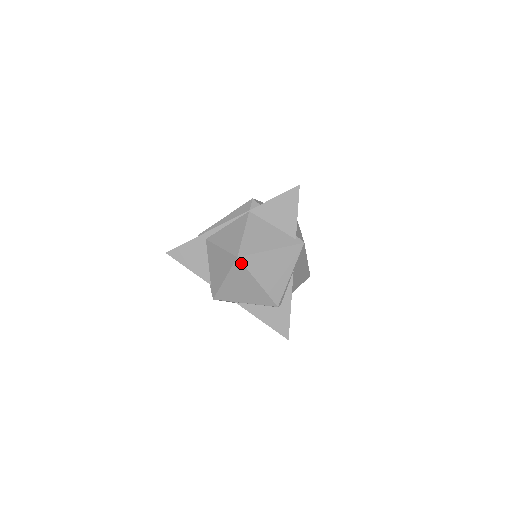
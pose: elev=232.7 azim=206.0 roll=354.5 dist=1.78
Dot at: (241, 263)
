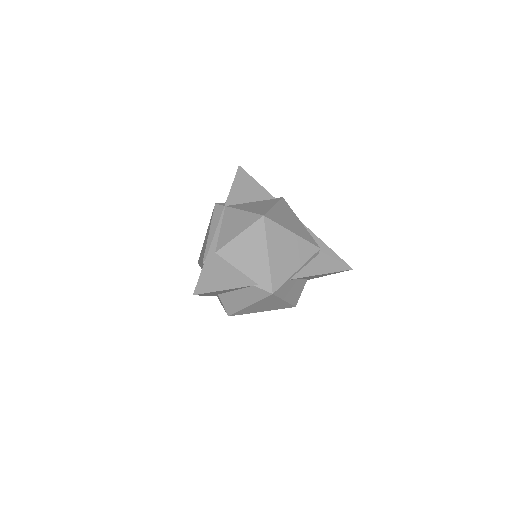
Dot at: (270, 220)
